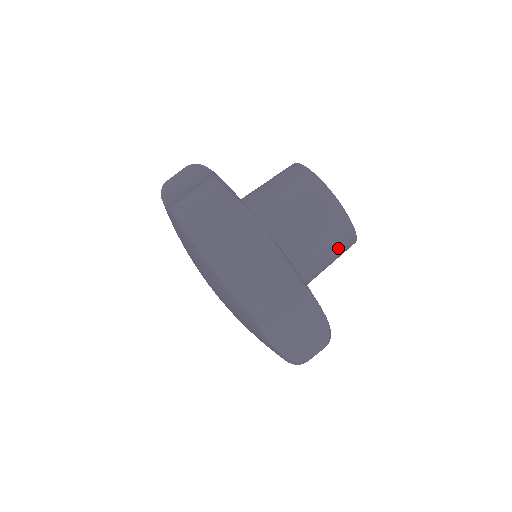
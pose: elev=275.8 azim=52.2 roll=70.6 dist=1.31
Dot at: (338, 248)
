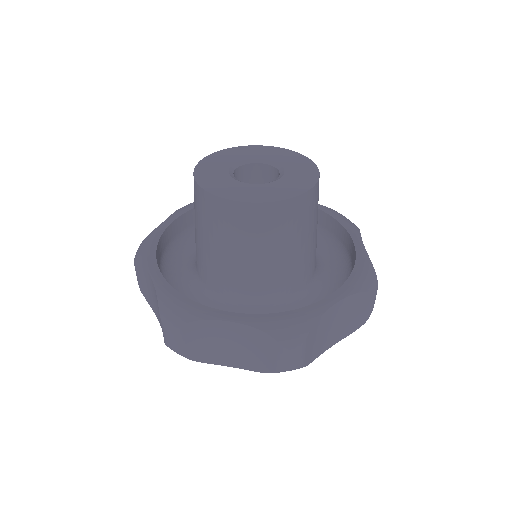
Dot at: occluded
